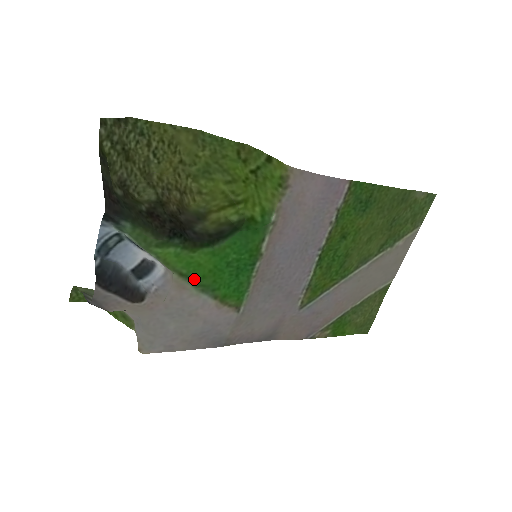
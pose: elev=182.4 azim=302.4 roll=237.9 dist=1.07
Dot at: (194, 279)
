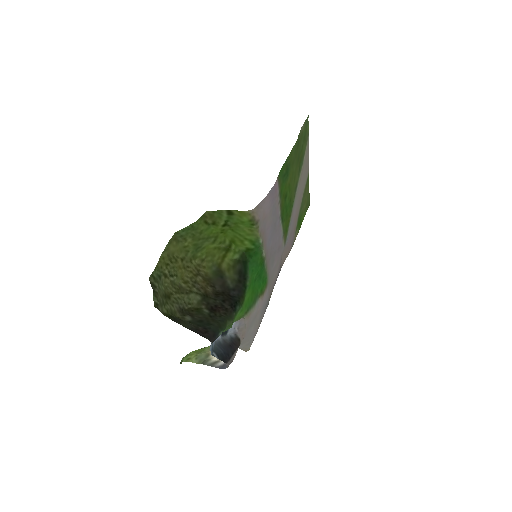
Dot at: (250, 306)
